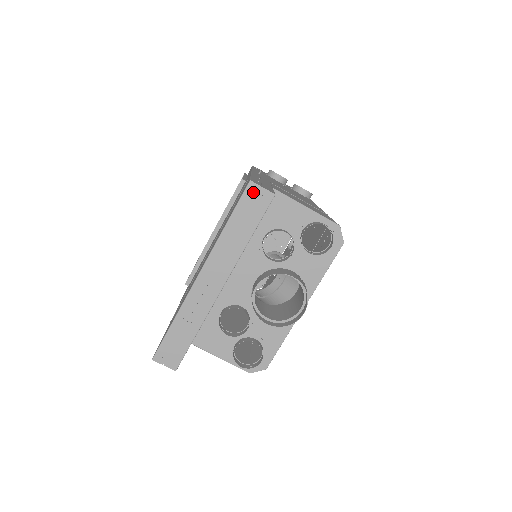
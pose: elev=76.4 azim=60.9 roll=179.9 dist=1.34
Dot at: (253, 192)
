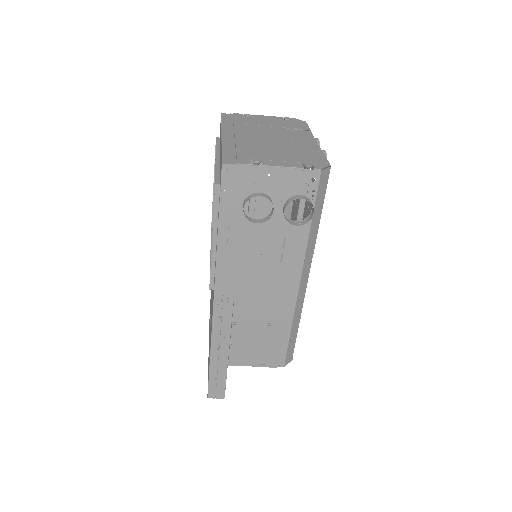
Dot at: occluded
